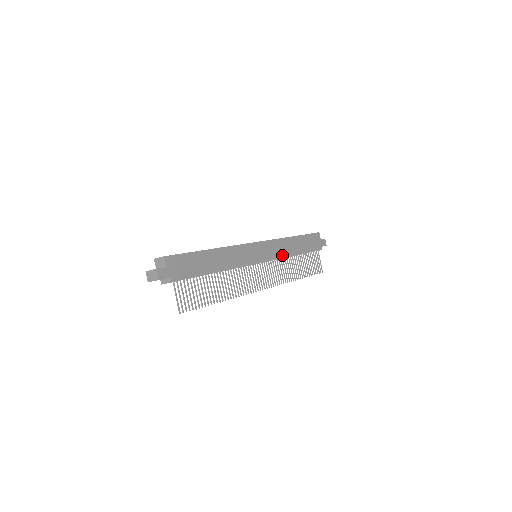
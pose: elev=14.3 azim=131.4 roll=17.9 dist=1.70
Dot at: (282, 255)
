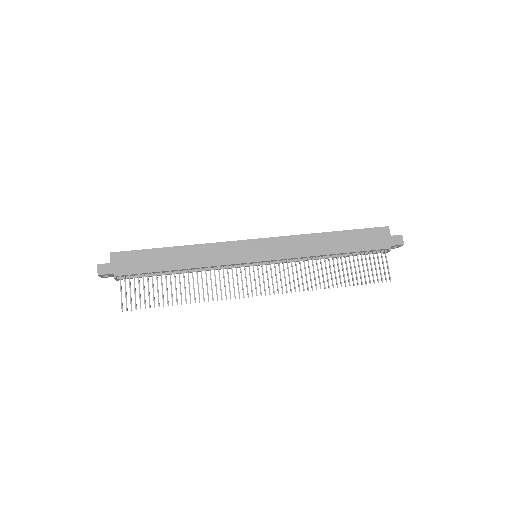
Dot at: (299, 255)
